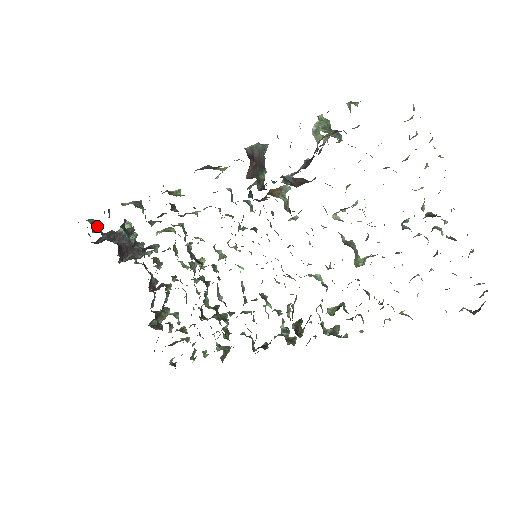
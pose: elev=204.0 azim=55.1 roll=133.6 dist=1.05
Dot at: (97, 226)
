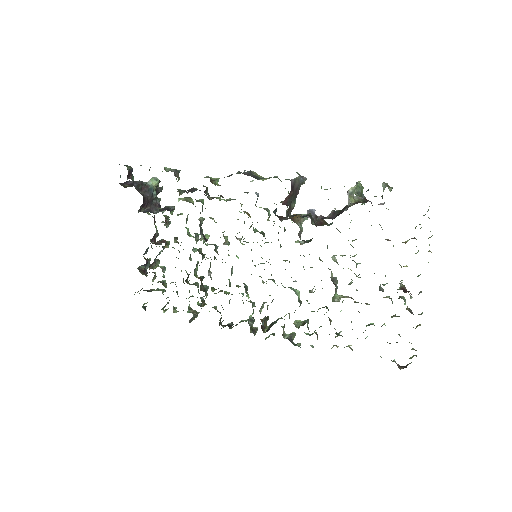
Dot at: (132, 174)
